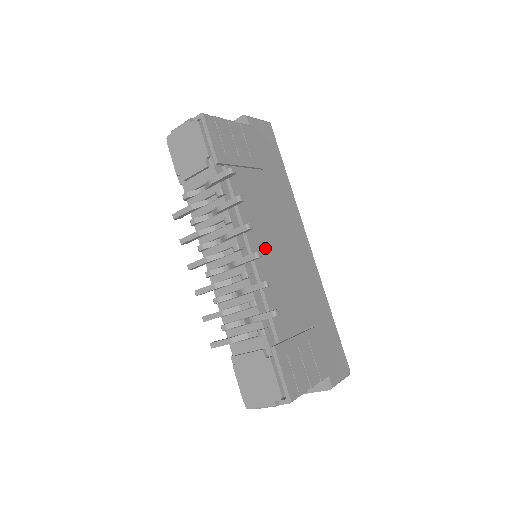
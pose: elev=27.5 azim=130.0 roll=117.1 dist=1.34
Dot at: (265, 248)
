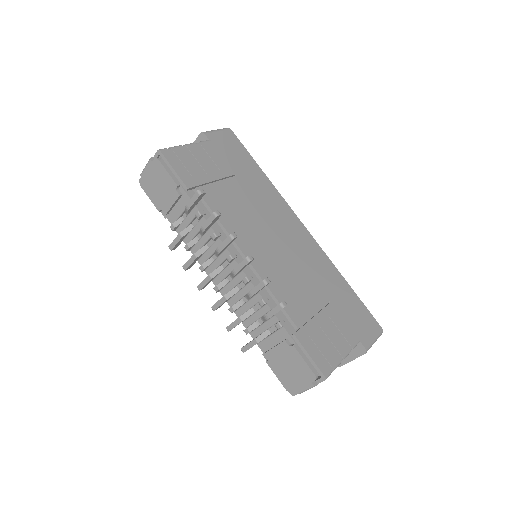
Dot at: (258, 248)
